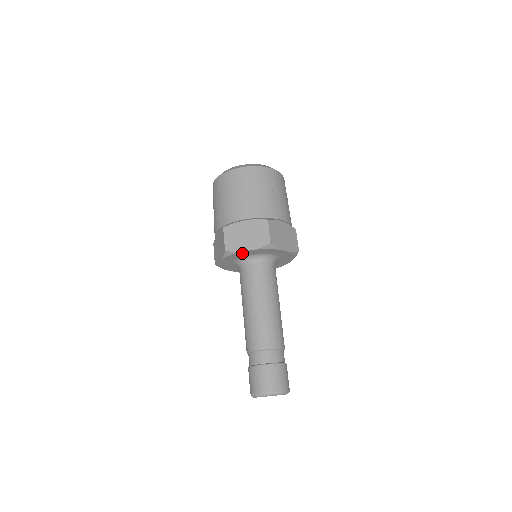
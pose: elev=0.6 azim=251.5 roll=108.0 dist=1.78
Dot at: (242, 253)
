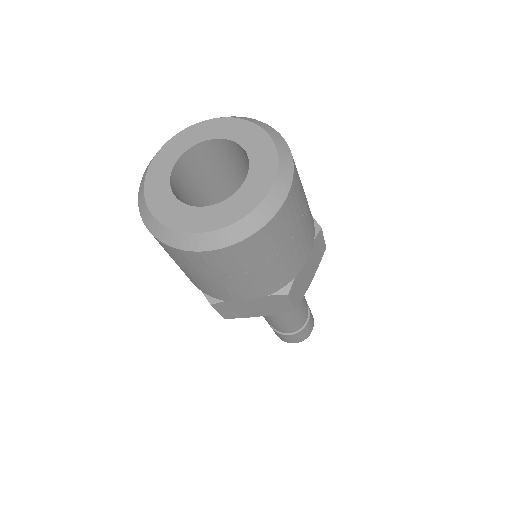
Dot at: occluded
